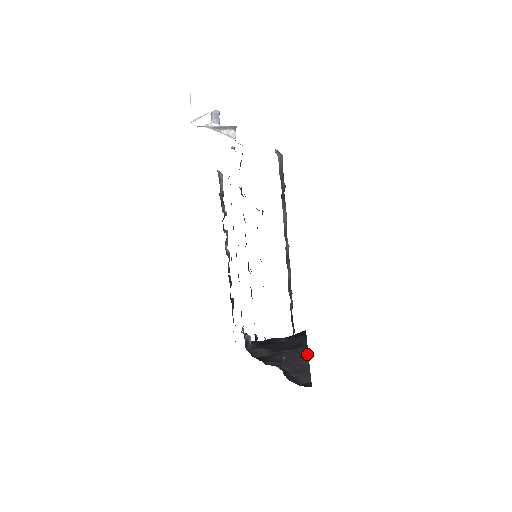
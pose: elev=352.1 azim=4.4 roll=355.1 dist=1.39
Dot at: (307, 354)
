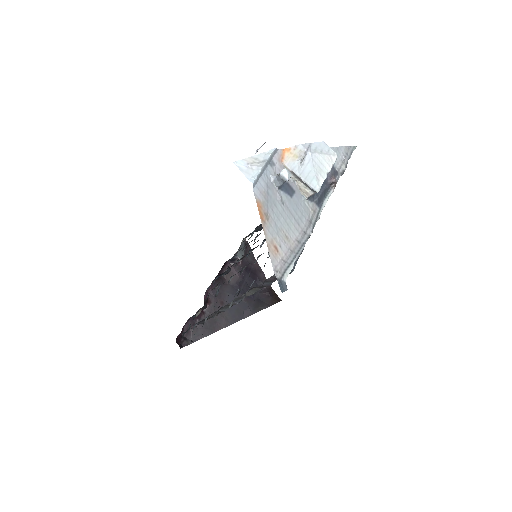
Dot at: (240, 319)
